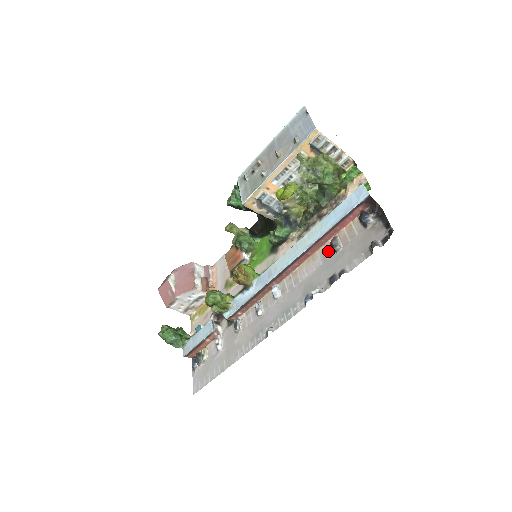
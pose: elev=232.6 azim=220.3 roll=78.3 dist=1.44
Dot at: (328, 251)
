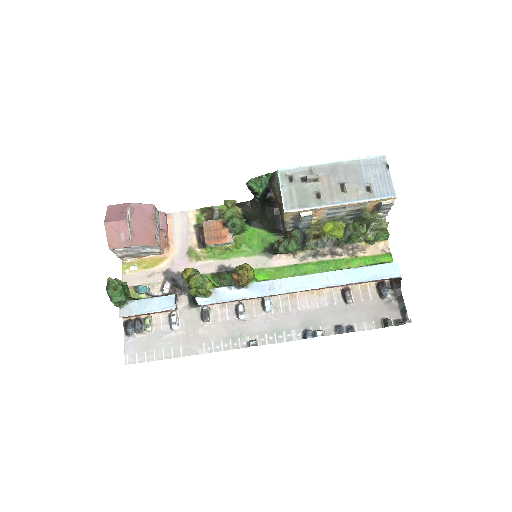
Dot at: (337, 297)
